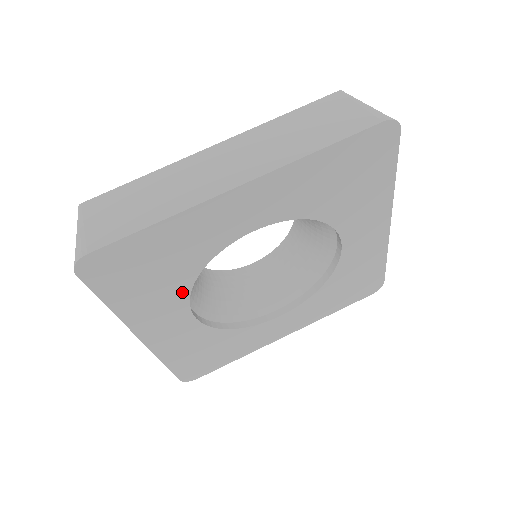
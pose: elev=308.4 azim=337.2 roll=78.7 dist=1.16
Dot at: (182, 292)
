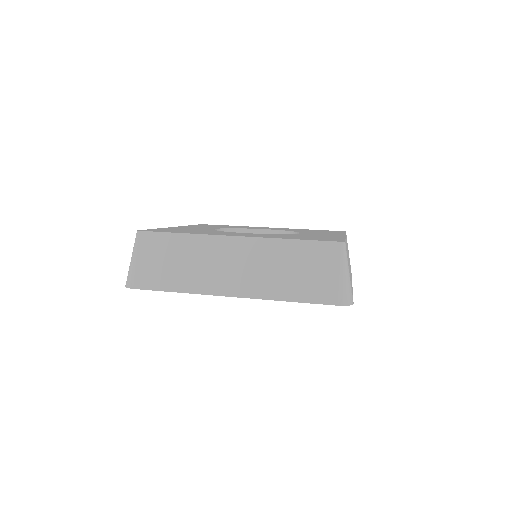
Dot at: occluded
